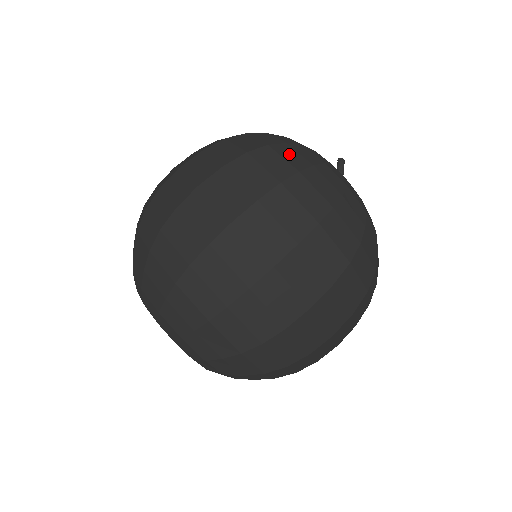
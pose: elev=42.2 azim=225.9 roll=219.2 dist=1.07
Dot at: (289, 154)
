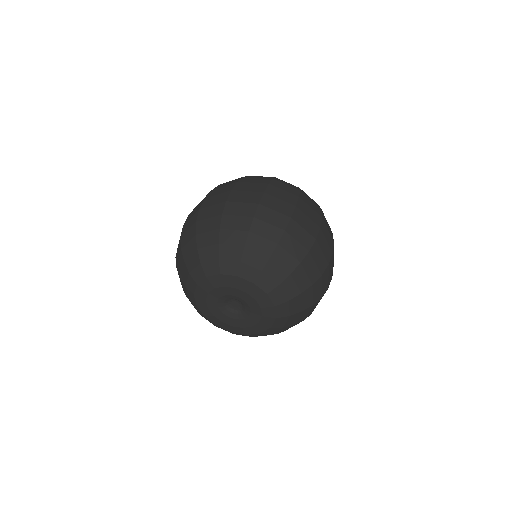
Dot at: occluded
